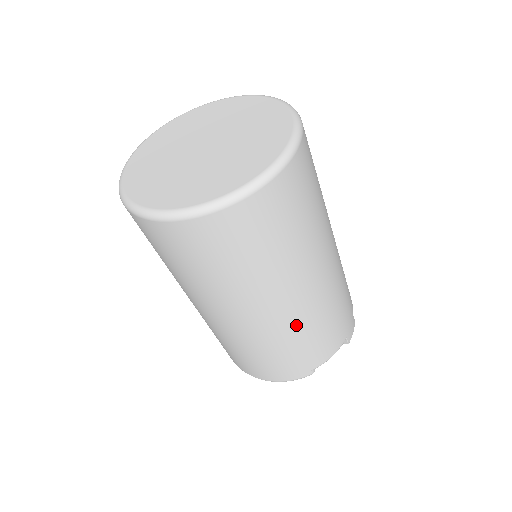
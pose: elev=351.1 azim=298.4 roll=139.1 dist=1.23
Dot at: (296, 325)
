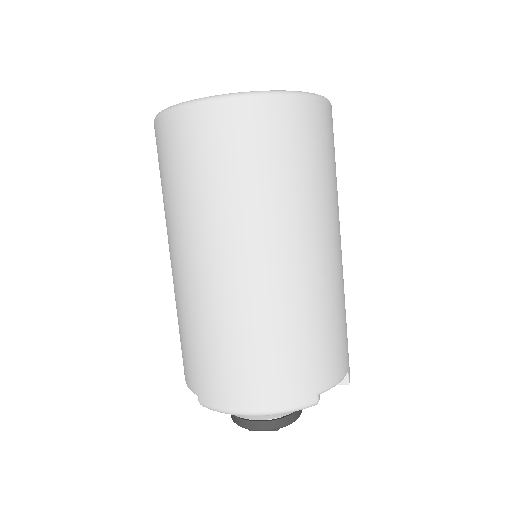
Dot at: (314, 295)
